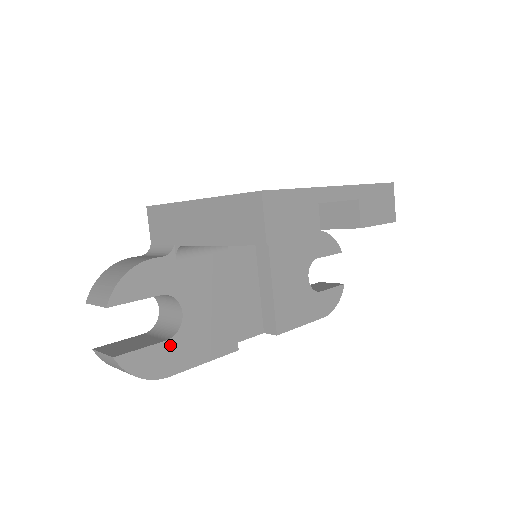
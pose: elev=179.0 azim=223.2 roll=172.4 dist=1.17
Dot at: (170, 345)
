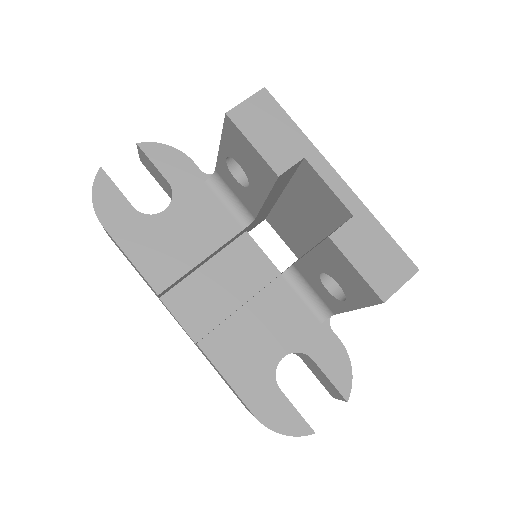
Dot at: (131, 213)
